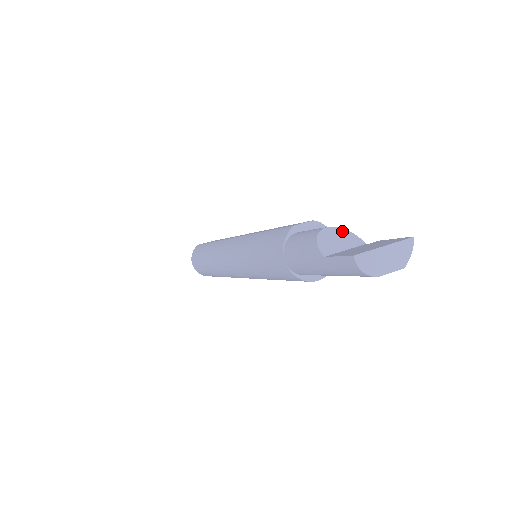
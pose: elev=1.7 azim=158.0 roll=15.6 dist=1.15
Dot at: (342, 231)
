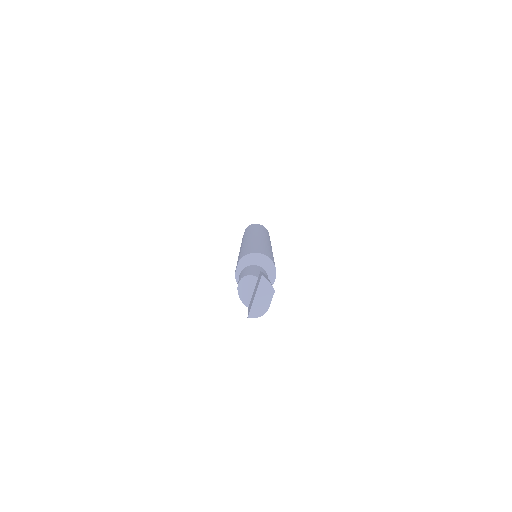
Dot at: (245, 279)
